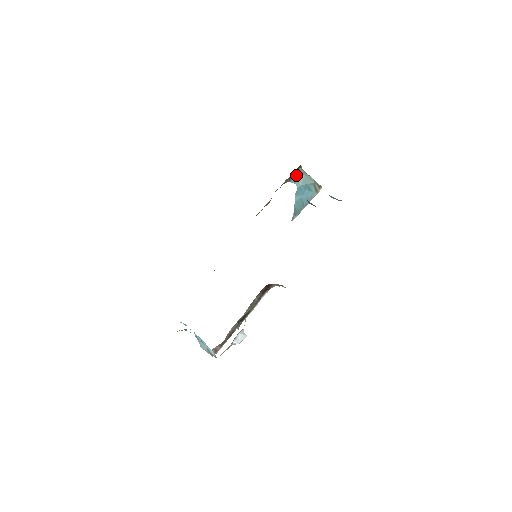
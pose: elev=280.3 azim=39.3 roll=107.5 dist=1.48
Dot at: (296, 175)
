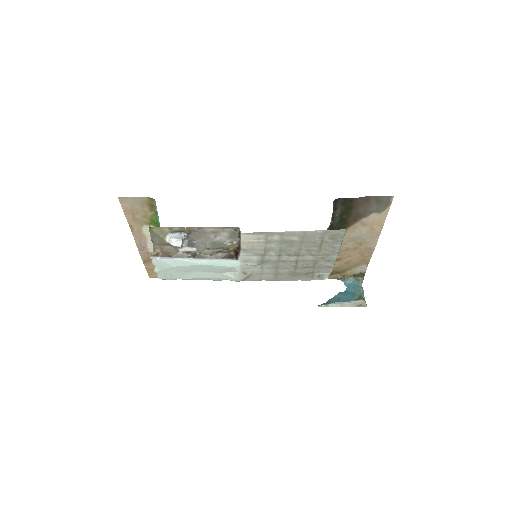
Dot at: (353, 281)
